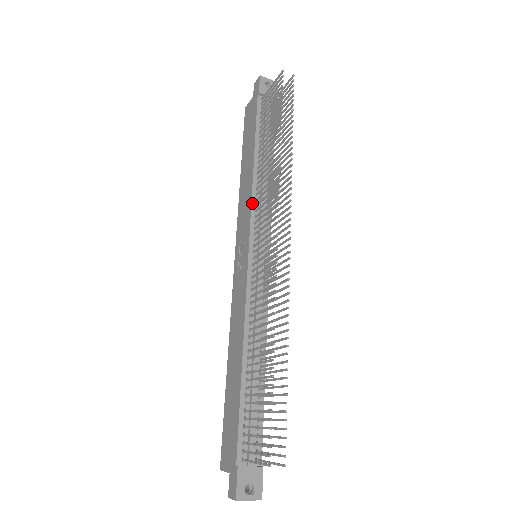
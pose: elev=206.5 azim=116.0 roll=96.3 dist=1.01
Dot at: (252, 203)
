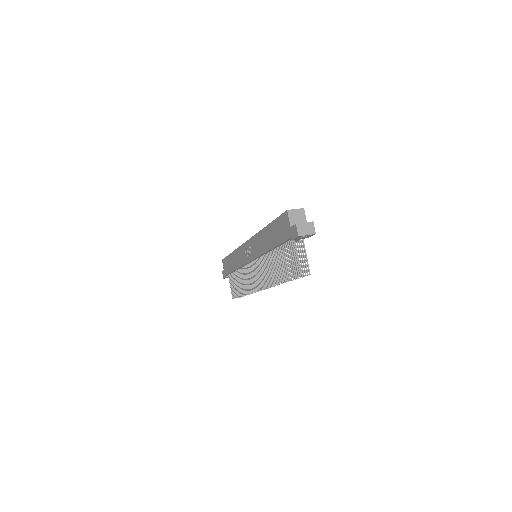
Dot at: (260, 256)
